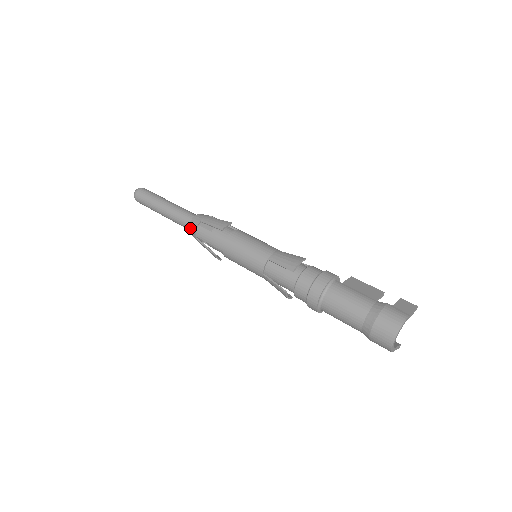
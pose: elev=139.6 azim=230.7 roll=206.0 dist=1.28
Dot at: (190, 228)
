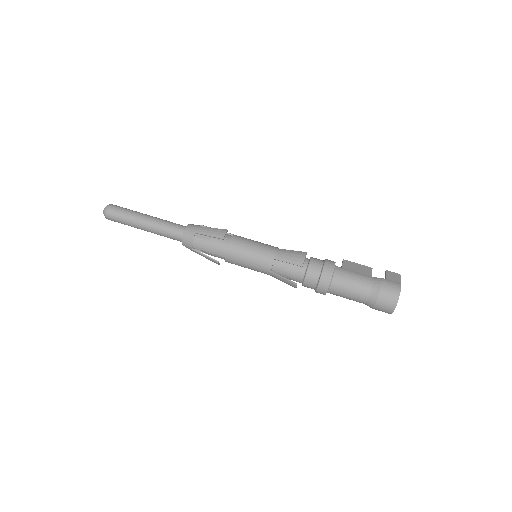
Dot at: (184, 240)
